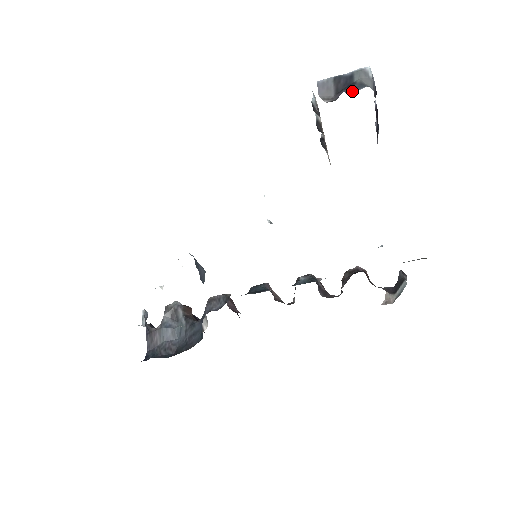
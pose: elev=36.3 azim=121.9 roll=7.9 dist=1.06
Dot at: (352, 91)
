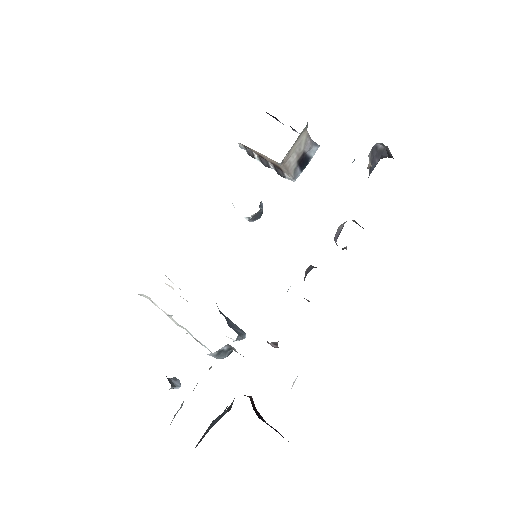
Dot at: occluded
